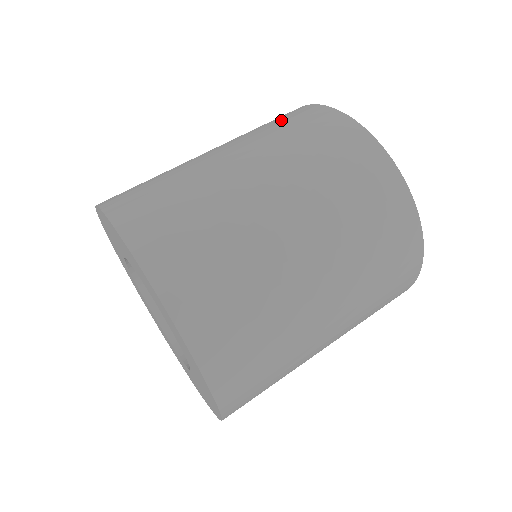
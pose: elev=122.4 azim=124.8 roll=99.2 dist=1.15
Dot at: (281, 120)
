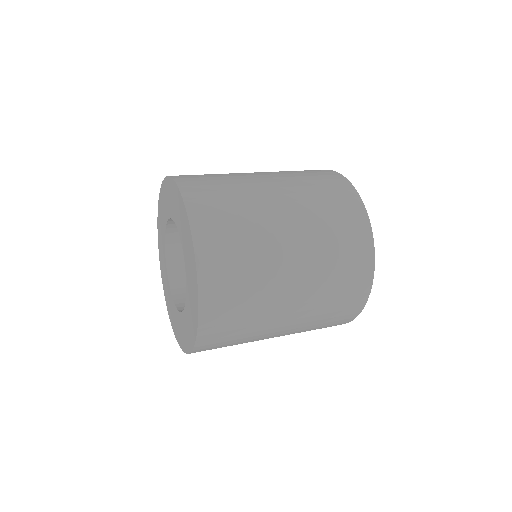
Dot at: (322, 182)
